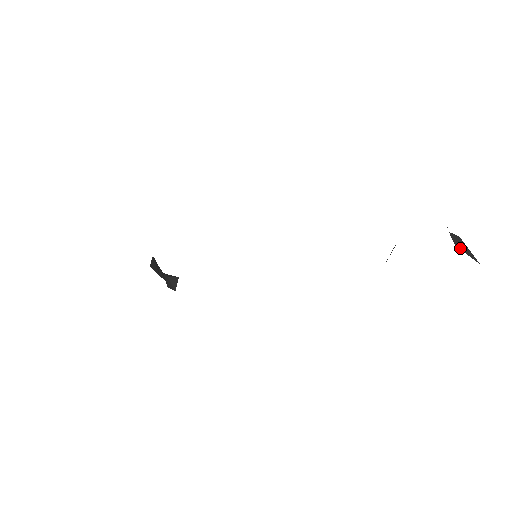
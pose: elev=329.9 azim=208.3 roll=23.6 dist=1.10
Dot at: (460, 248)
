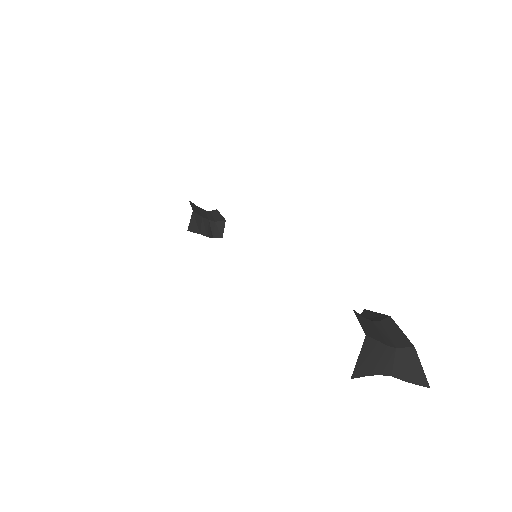
Dot at: (399, 375)
